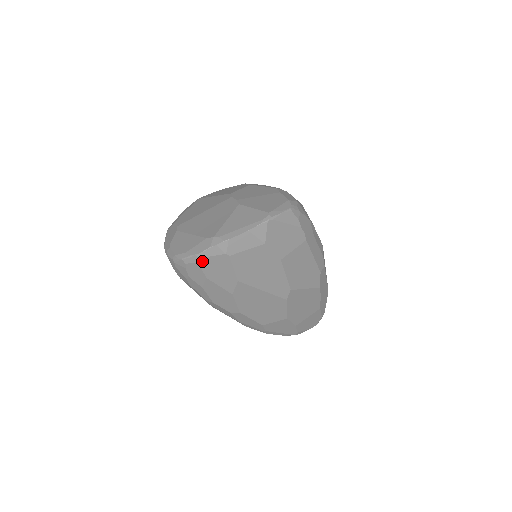
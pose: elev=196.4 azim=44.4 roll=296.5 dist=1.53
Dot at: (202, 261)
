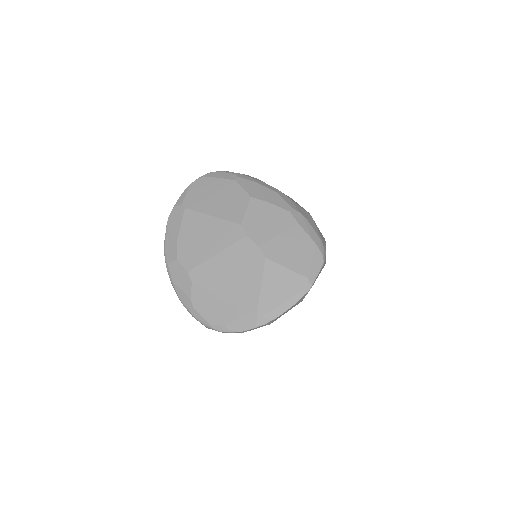
Dot at: occluded
